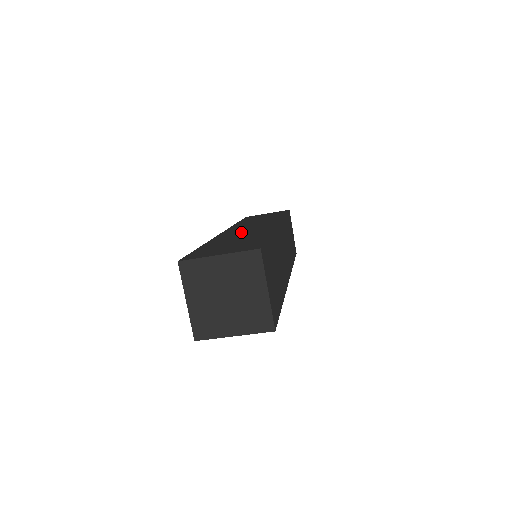
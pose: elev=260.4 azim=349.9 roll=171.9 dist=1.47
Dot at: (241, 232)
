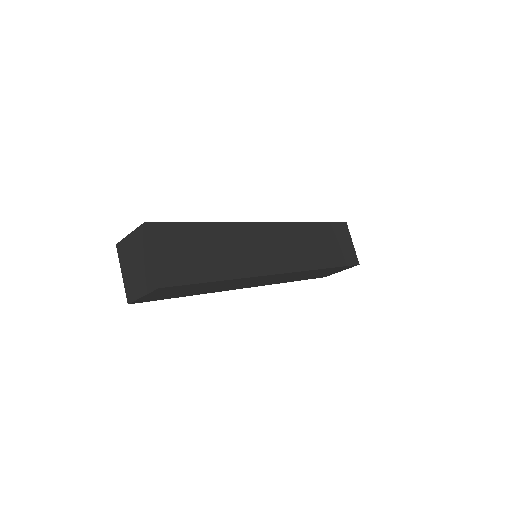
Dot at: occluded
